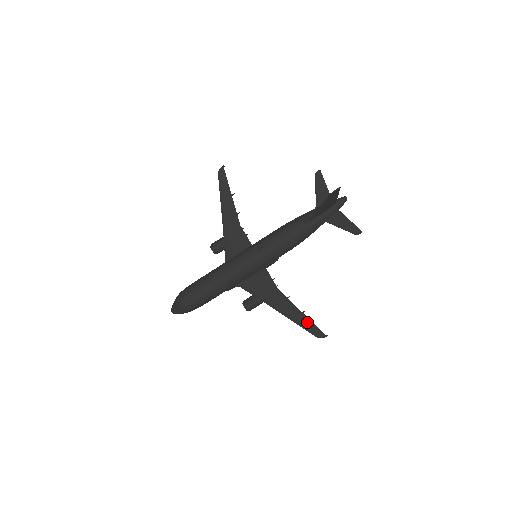
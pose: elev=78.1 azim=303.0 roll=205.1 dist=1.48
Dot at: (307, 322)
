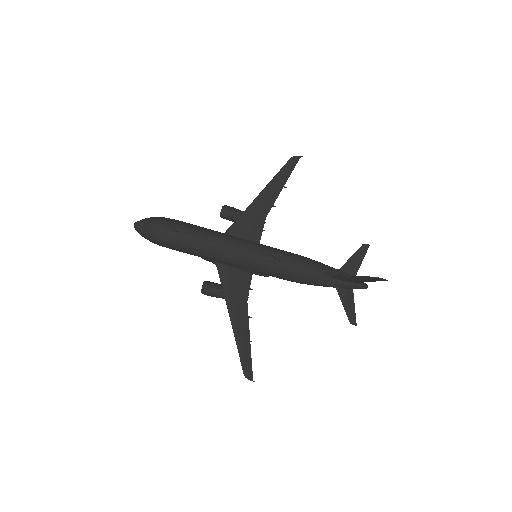
Dot at: (247, 354)
